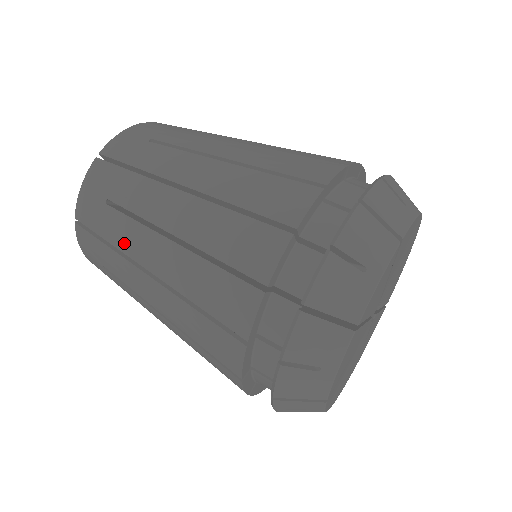
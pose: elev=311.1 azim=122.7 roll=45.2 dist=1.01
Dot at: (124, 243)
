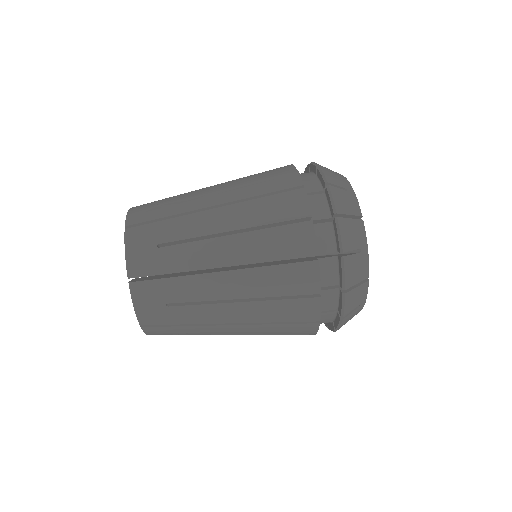
Dot at: occluded
